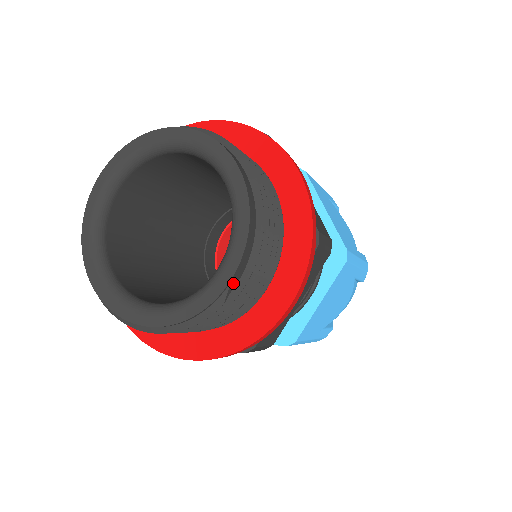
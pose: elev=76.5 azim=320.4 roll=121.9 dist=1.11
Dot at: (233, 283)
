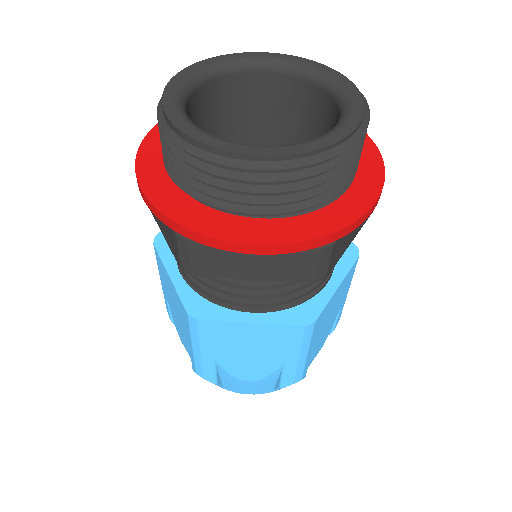
Dot at: occluded
